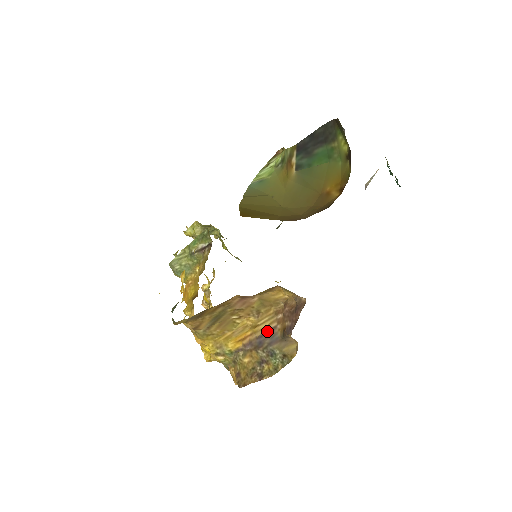
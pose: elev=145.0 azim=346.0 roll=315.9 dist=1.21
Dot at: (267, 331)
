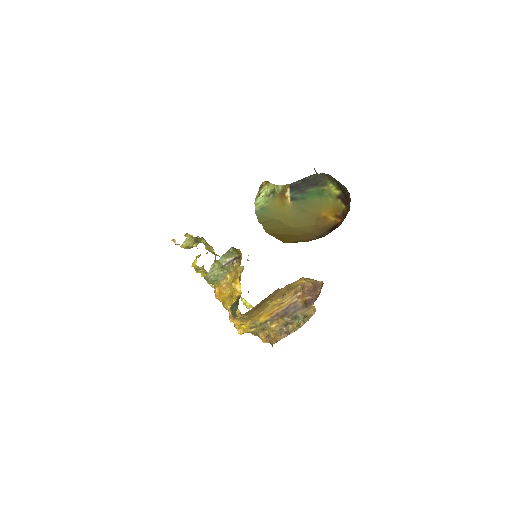
Dot at: (290, 305)
